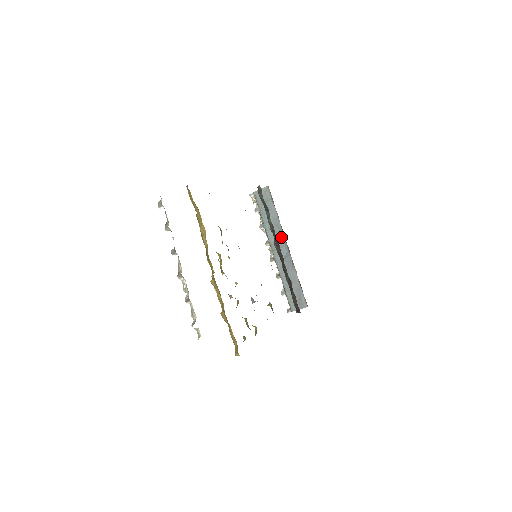
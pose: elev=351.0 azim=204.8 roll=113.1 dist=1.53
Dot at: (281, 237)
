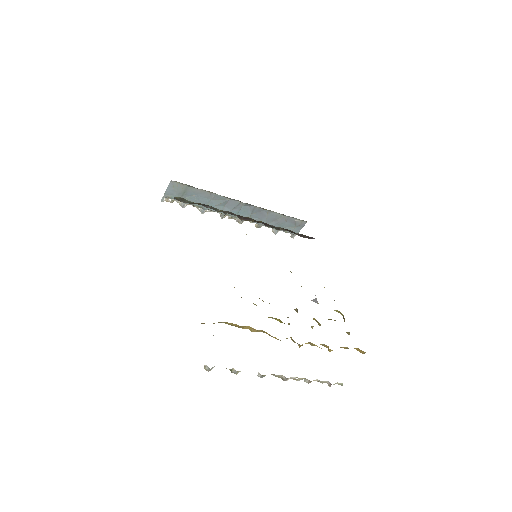
Dot at: (232, 203)
